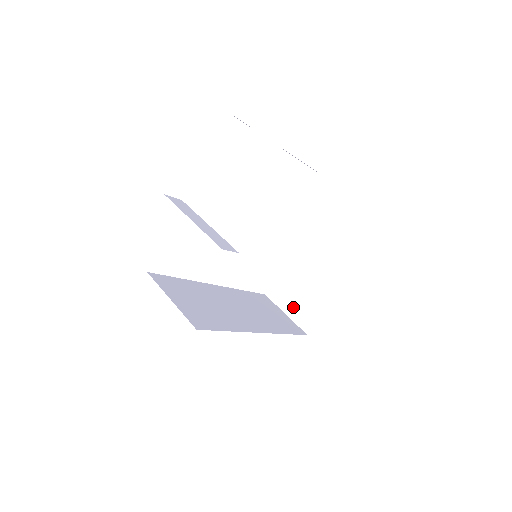
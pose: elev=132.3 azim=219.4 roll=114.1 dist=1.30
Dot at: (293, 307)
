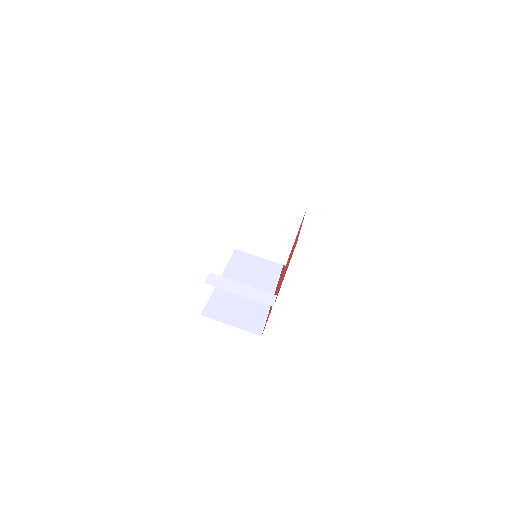
Dot at: occluded
